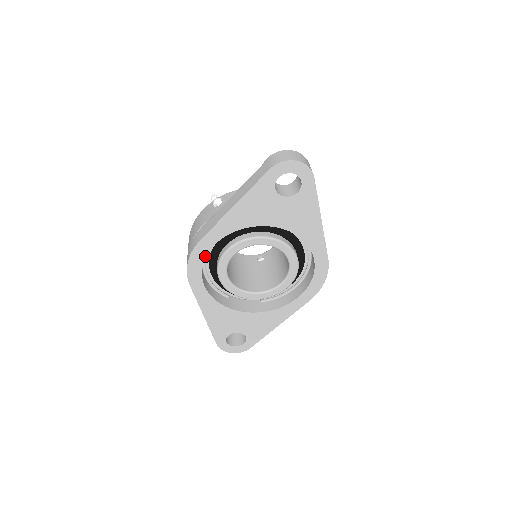
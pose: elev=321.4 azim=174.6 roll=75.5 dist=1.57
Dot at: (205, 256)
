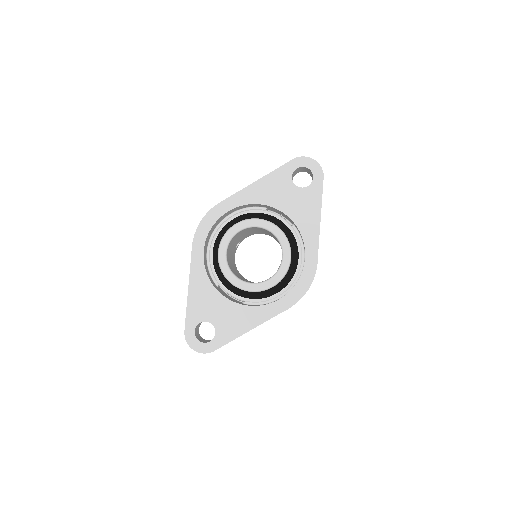
Dot at: (217, 220)
